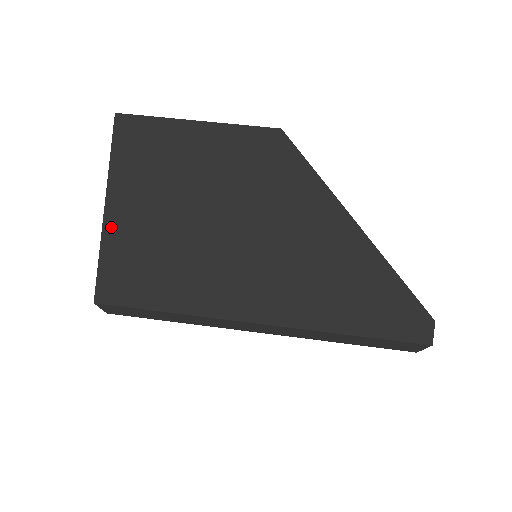
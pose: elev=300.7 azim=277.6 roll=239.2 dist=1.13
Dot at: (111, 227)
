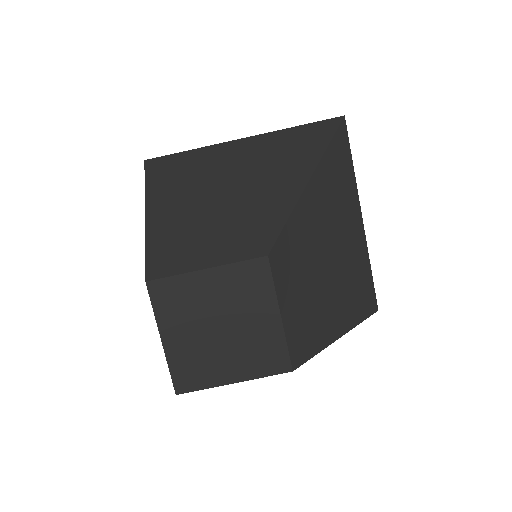
Dot at: occluded
